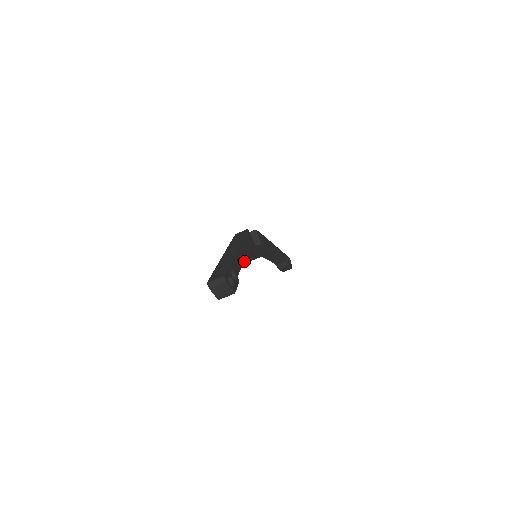
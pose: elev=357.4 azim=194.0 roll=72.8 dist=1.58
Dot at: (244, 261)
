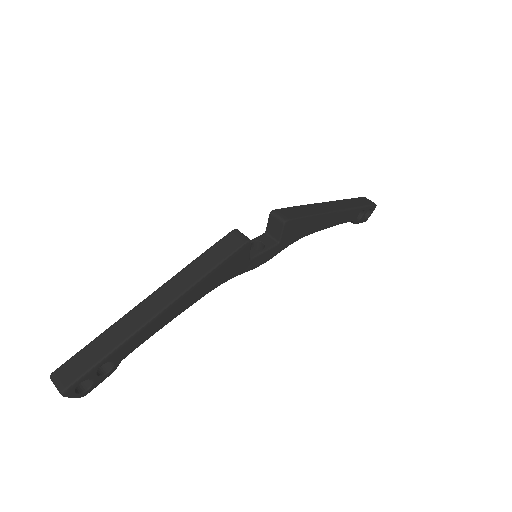
Dot at: (170, 320)
